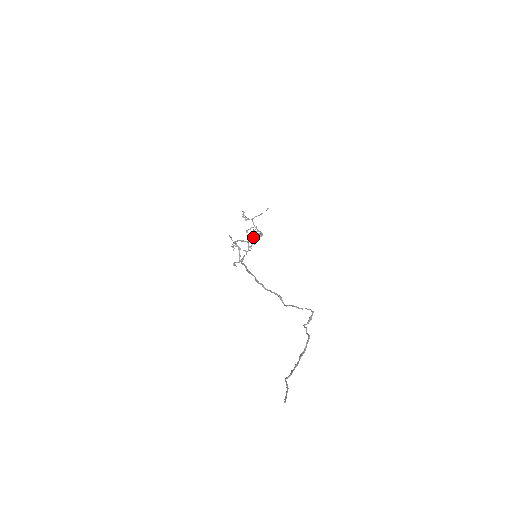
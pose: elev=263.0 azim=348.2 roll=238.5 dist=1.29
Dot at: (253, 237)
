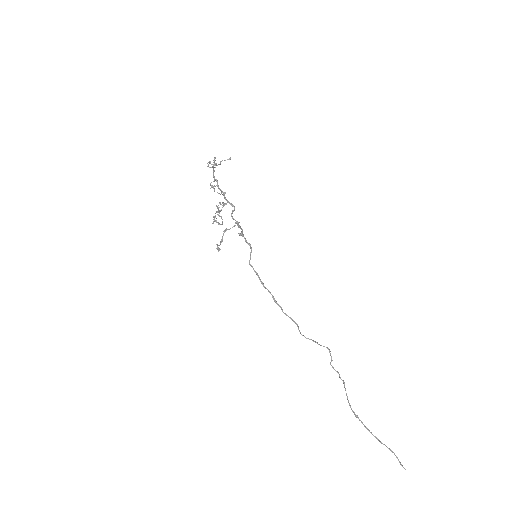
Dot at: occluded
